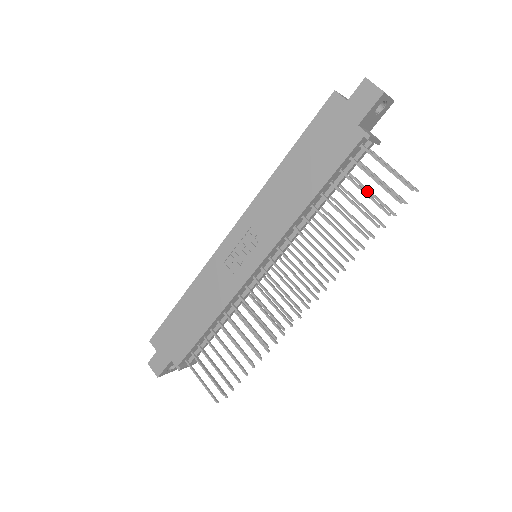
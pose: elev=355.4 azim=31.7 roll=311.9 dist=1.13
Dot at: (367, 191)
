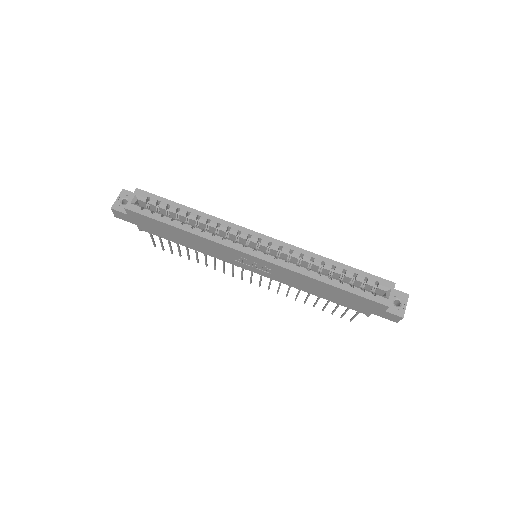
Dot at: occluded
